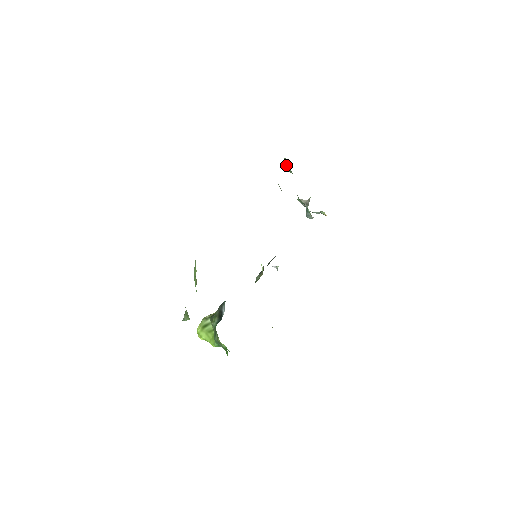
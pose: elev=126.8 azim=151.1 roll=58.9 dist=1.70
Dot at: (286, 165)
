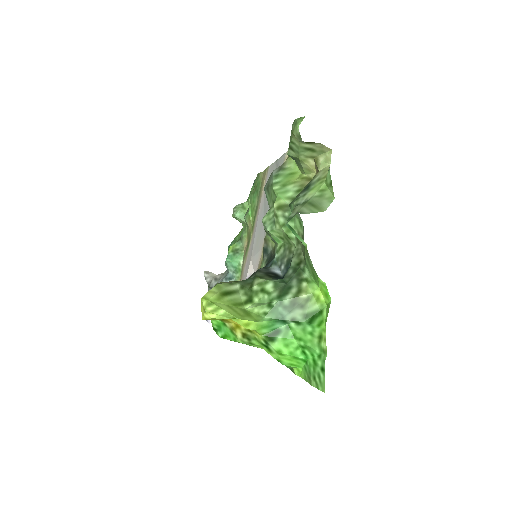
Dot at: (242, 210)
